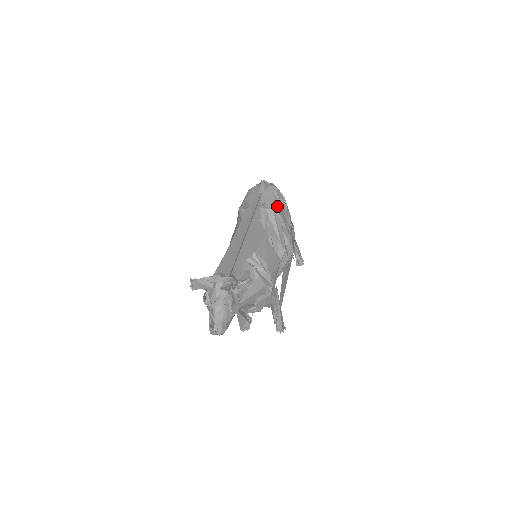
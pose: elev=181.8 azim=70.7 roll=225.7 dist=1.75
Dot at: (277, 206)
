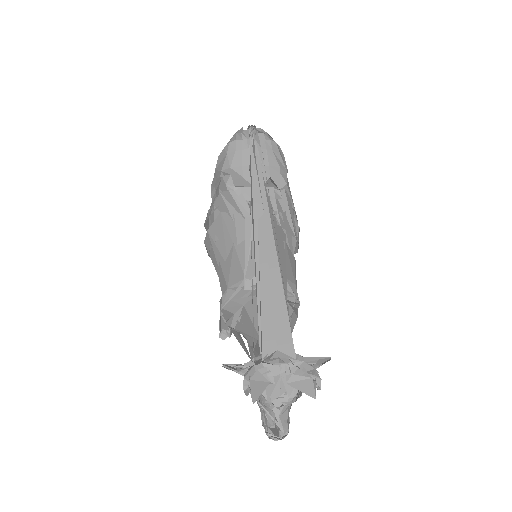
Dot at: (286, 180)
